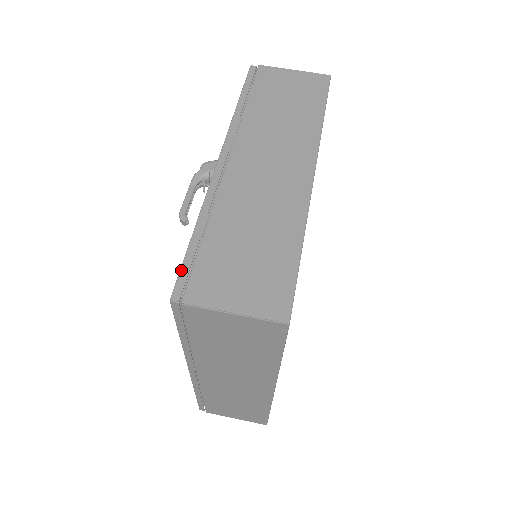
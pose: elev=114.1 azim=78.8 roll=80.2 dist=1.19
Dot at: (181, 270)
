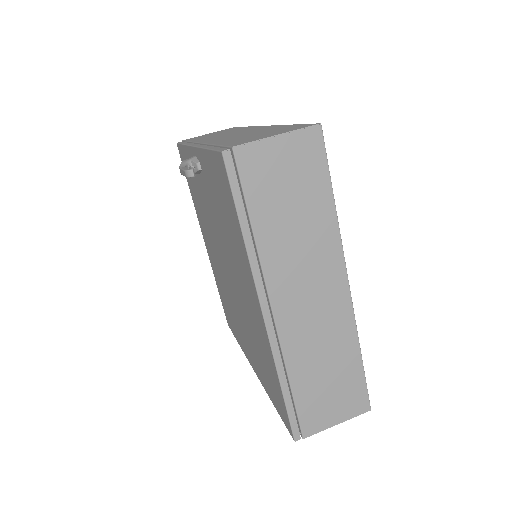
Dot at: (216, 149)
